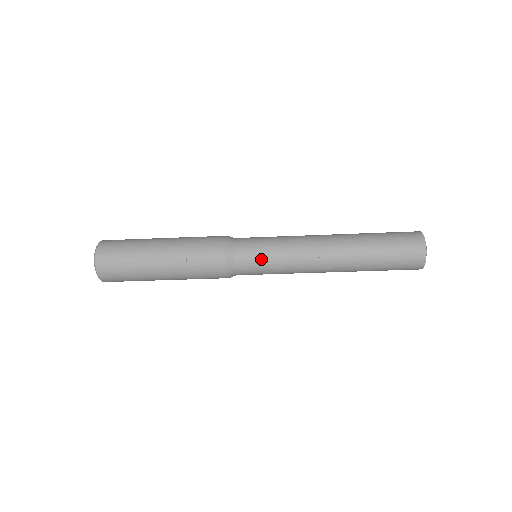
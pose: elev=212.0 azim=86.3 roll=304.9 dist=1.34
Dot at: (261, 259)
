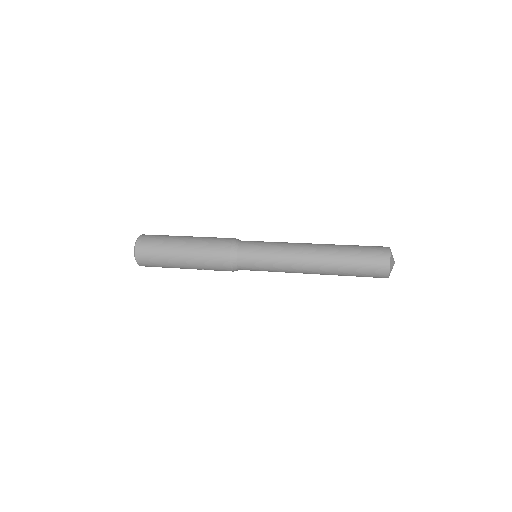
Dot at: (259, 270)
